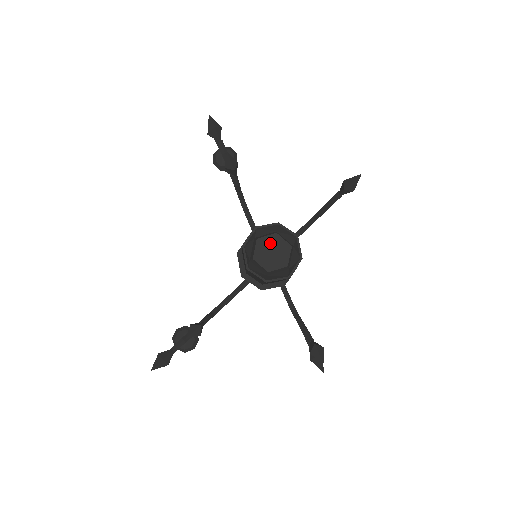
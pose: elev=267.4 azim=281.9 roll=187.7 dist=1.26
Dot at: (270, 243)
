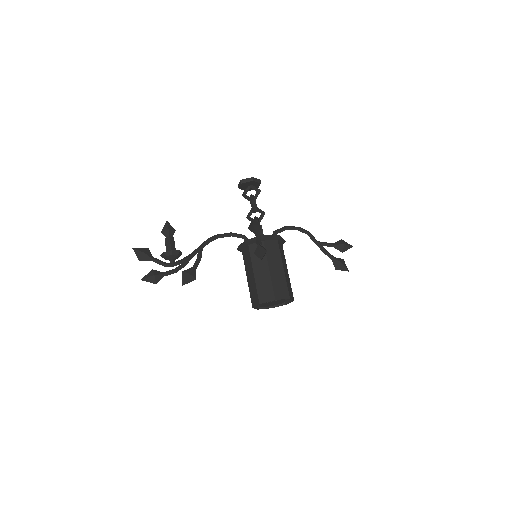
Dot at: (267, 304)
